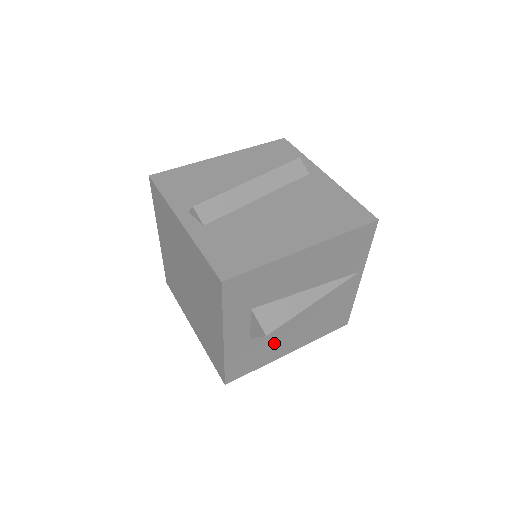
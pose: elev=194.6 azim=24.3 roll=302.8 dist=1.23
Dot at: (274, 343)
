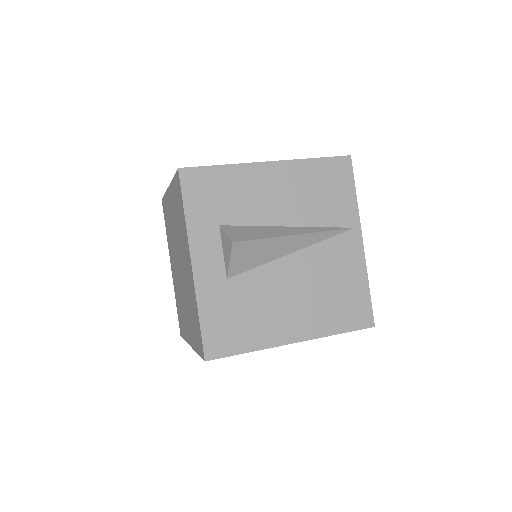
Dot at: (265, 308)
